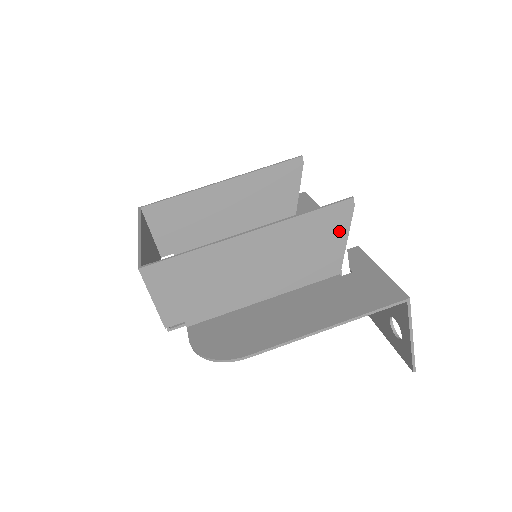
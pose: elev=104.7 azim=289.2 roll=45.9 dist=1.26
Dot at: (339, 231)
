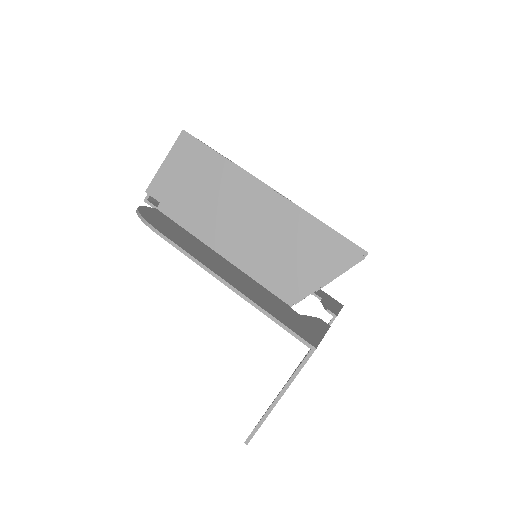
Dot at: (328, 267)
